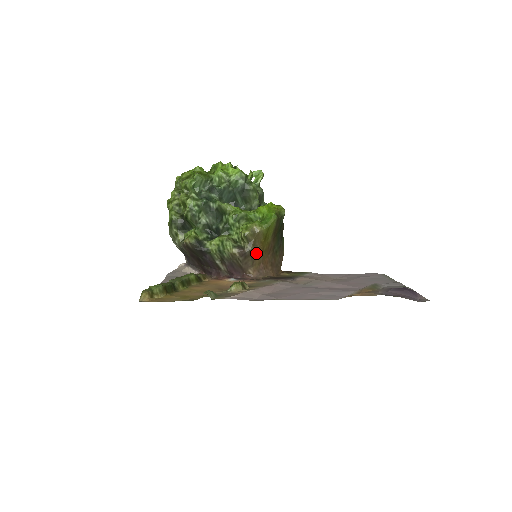
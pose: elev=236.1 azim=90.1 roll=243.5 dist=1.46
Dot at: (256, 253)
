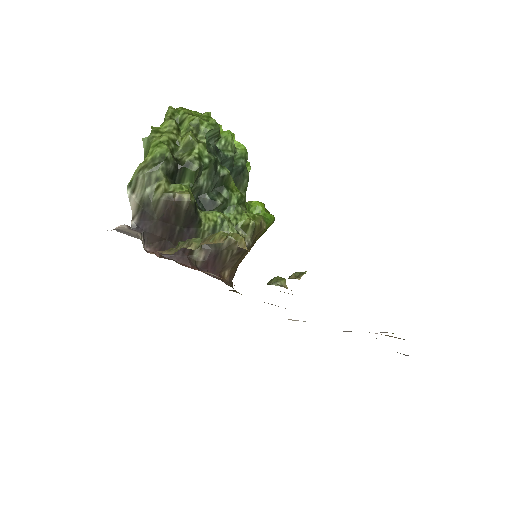
Dot at: (245, 253)
